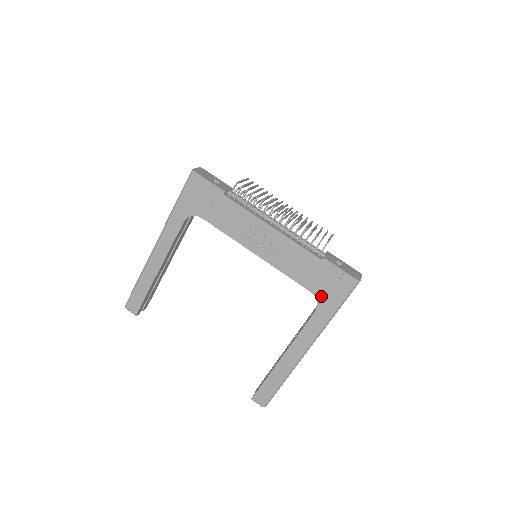
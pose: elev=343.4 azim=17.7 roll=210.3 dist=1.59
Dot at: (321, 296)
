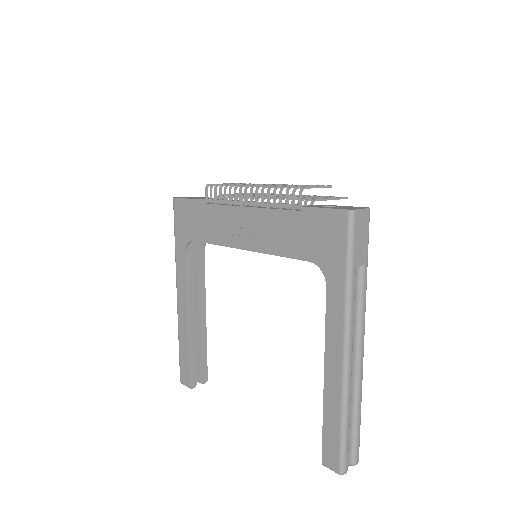
Dot at: (322, 260)
